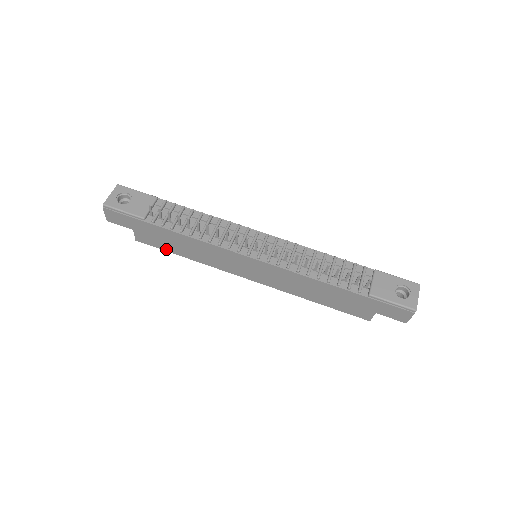
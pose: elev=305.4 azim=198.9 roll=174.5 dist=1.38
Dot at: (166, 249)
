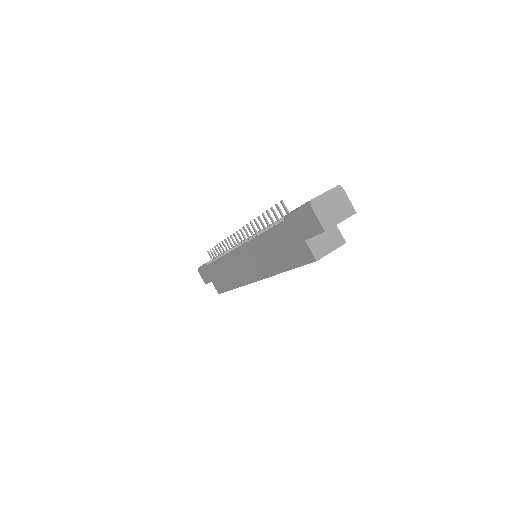
Dot at: (226, 289)
